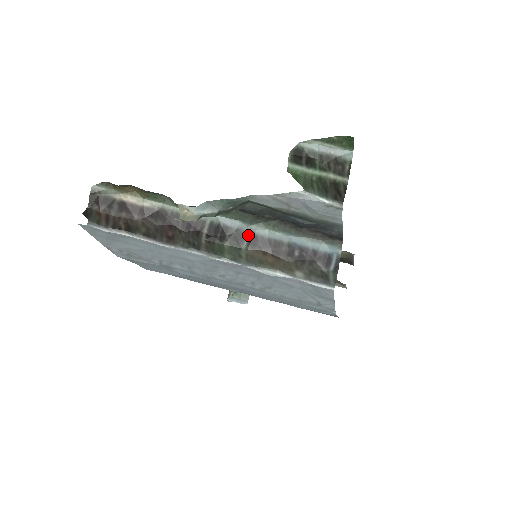
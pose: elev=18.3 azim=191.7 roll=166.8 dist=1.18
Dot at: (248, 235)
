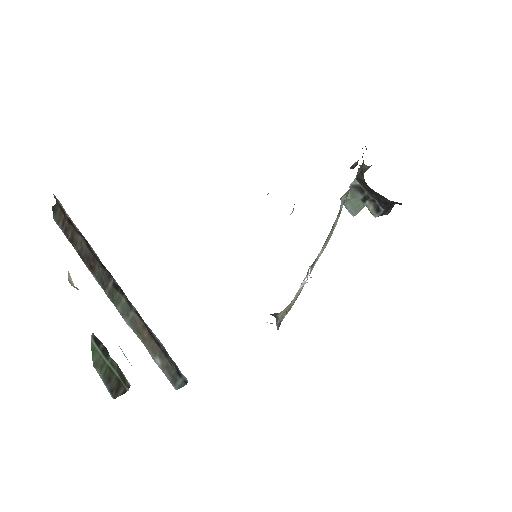
Dot at: (134, 309)
